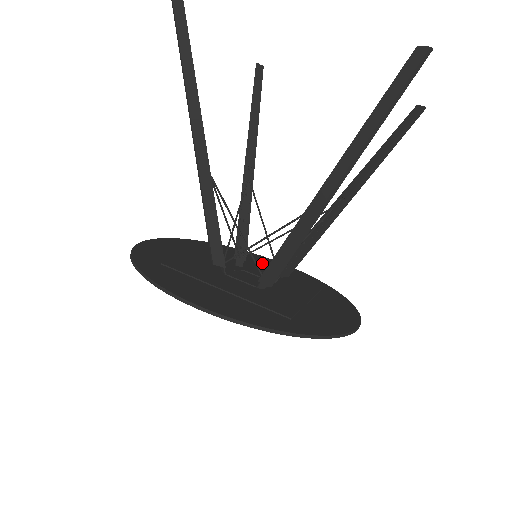
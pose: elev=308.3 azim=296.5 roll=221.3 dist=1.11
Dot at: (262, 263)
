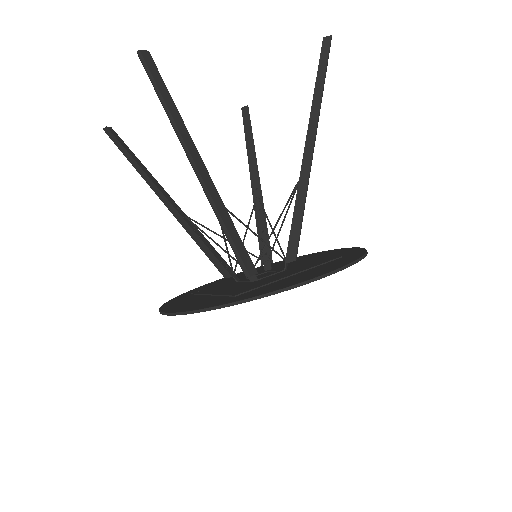
Dot at: (311, 258)
